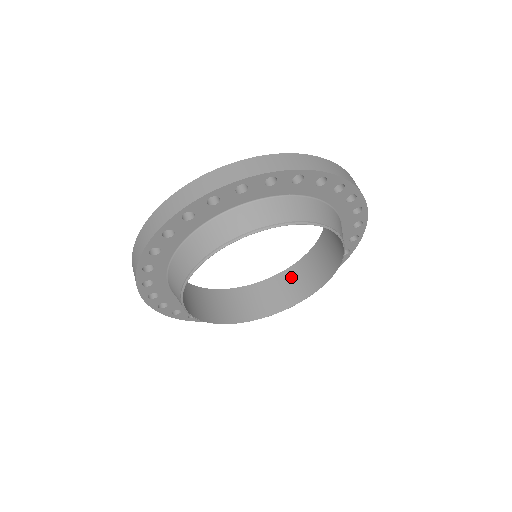
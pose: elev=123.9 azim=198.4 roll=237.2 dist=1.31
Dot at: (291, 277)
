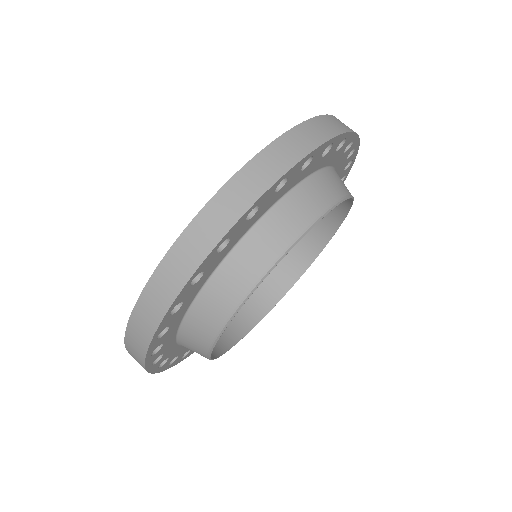
Dot at: occluded
